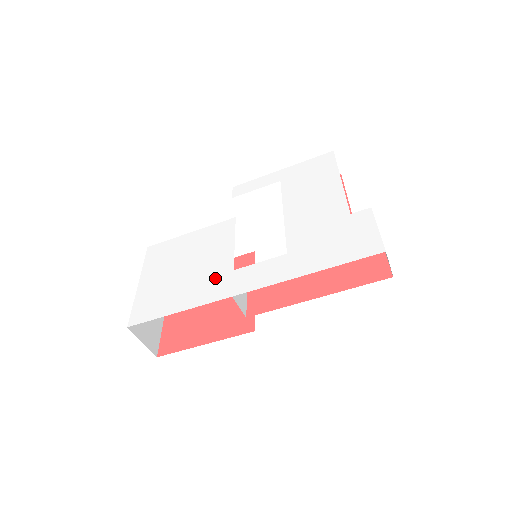
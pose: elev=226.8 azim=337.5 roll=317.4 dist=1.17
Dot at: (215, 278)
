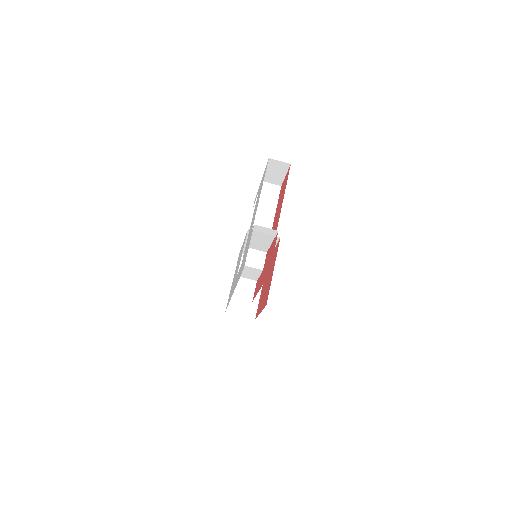
Dot at: occluded
